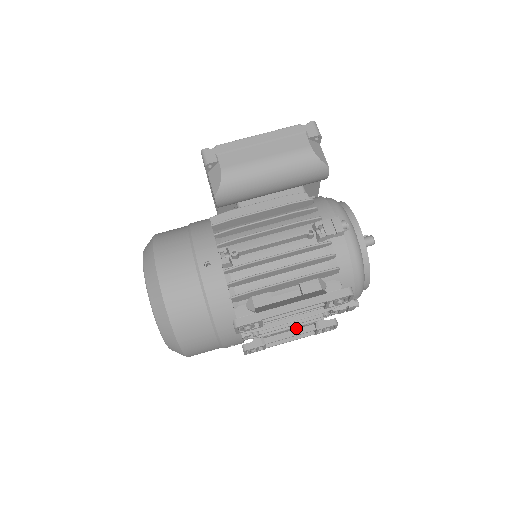
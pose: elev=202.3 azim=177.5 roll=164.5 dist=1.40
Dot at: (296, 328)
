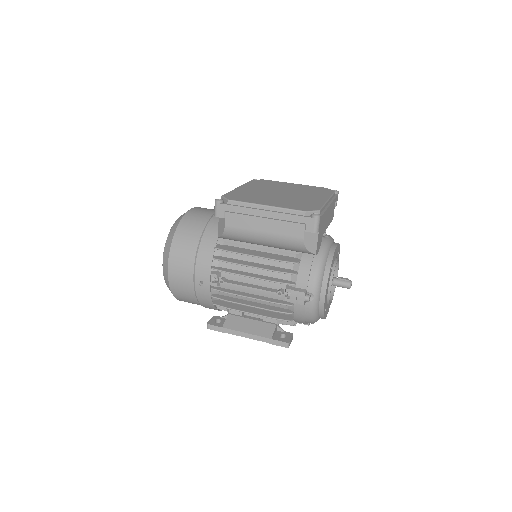
Dot at: occluded
